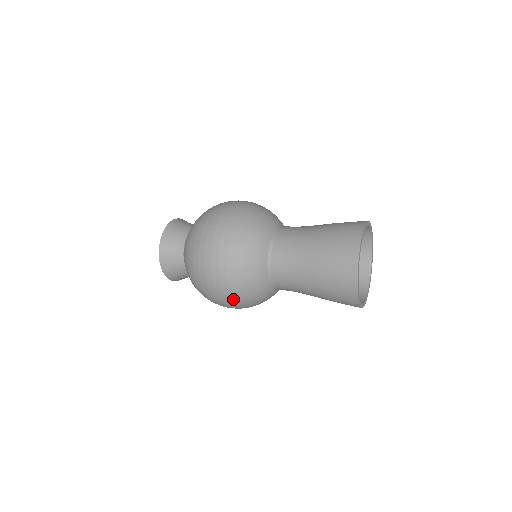
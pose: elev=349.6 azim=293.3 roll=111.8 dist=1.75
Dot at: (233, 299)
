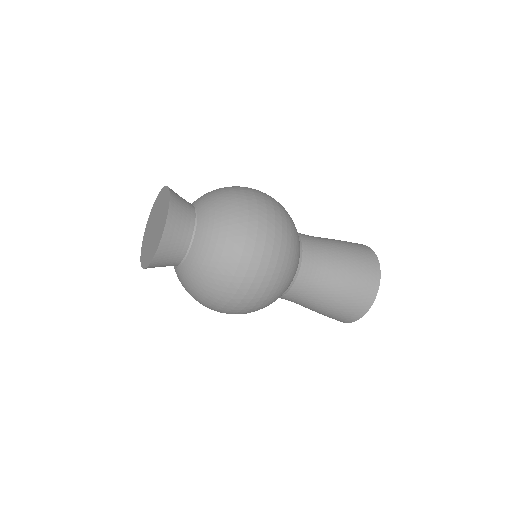
Dot at: (282, 230)
